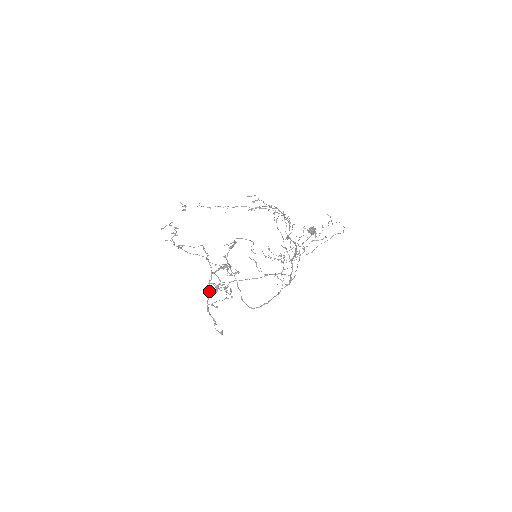
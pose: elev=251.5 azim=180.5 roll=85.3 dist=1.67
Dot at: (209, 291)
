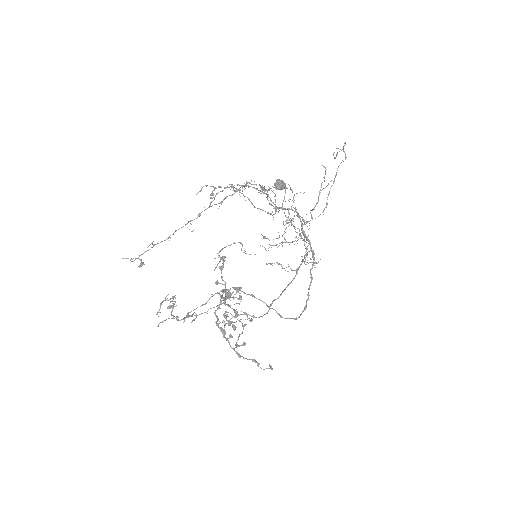
Dot at: (223, 334)
